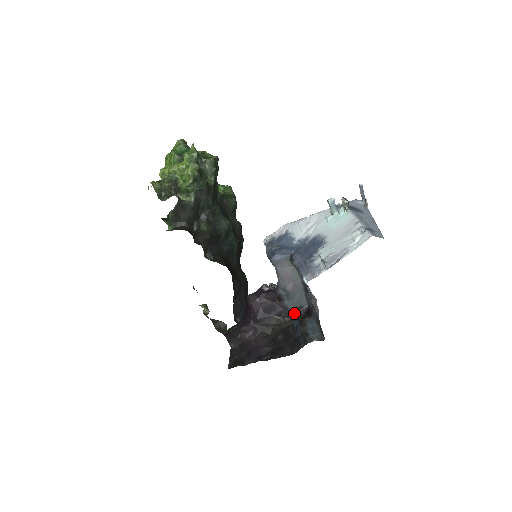
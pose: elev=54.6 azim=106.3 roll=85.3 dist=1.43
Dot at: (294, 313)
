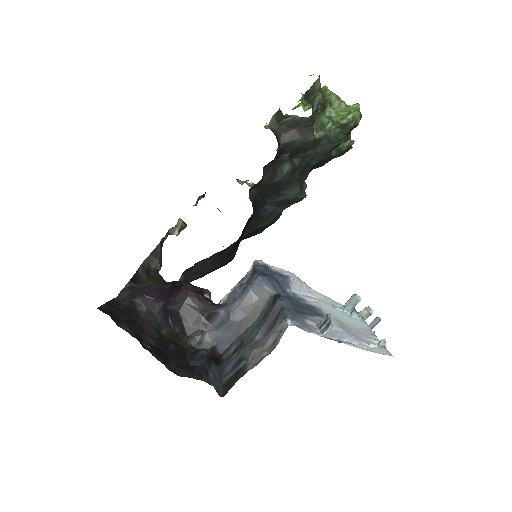
Dot at: (203, 344)
